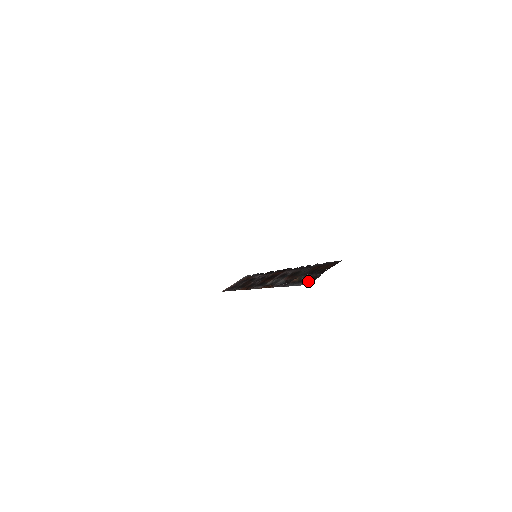
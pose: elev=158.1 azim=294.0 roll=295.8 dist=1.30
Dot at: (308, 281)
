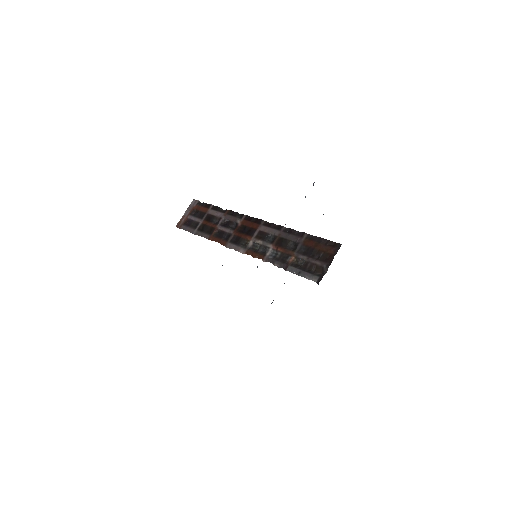
Dot at: (315, 273)
